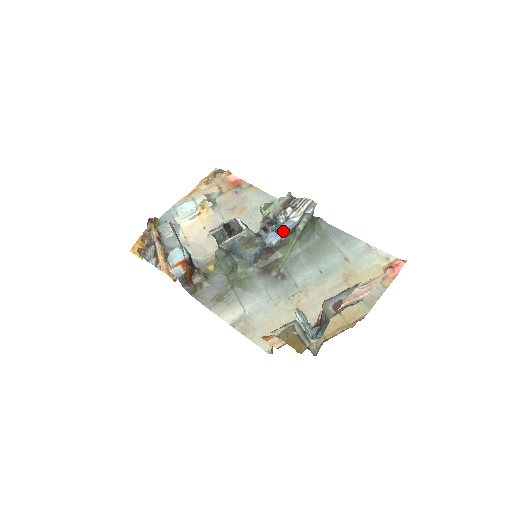
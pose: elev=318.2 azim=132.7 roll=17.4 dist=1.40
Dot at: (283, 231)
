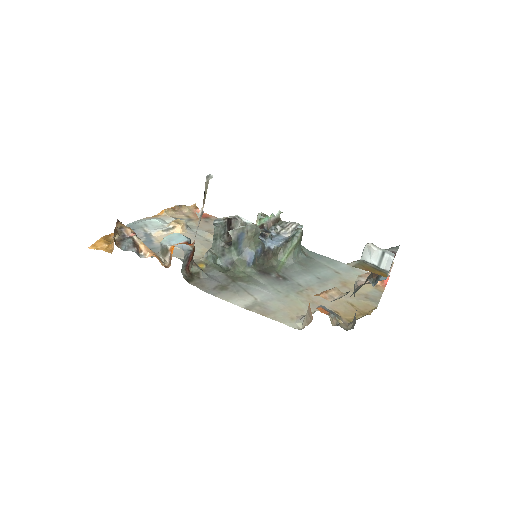
Dot at: (278, 241)
